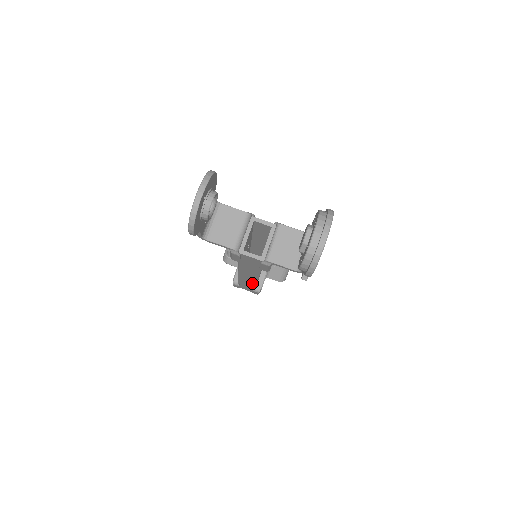
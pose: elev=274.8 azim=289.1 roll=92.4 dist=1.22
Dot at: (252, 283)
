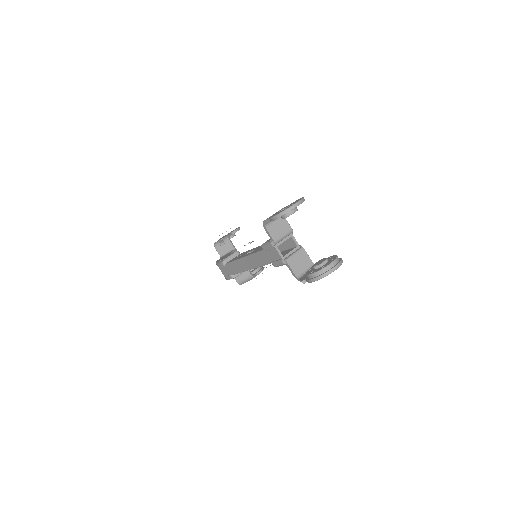
Dot at: (240, 269)
